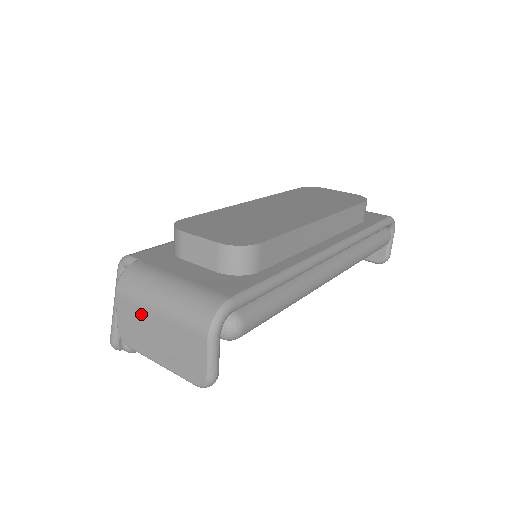
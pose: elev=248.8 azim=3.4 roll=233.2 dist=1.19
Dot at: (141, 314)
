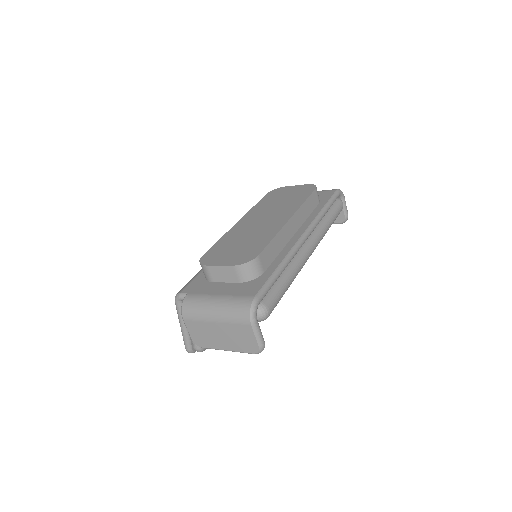
Dot at: (204, 326)
